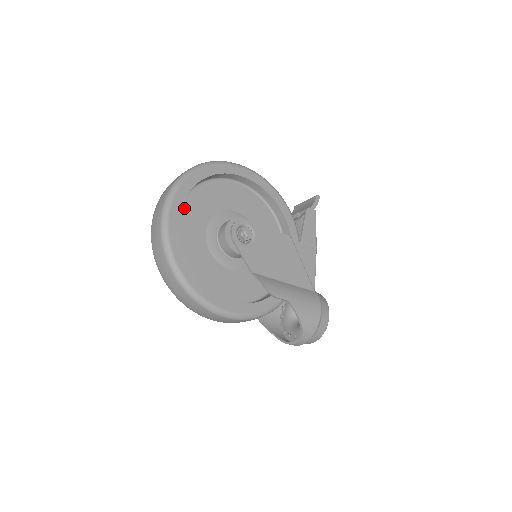
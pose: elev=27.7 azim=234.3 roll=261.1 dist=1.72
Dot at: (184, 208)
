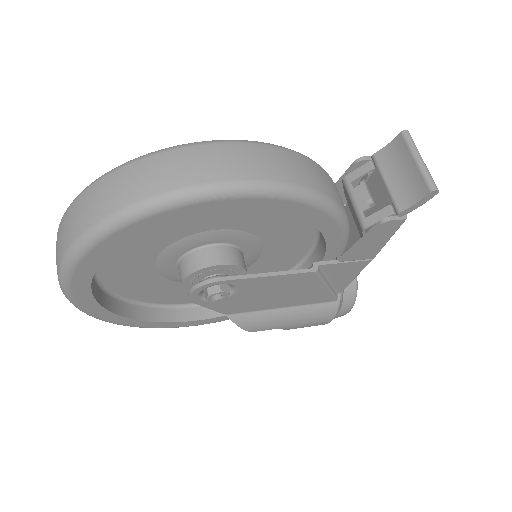
Dot at: occluded
